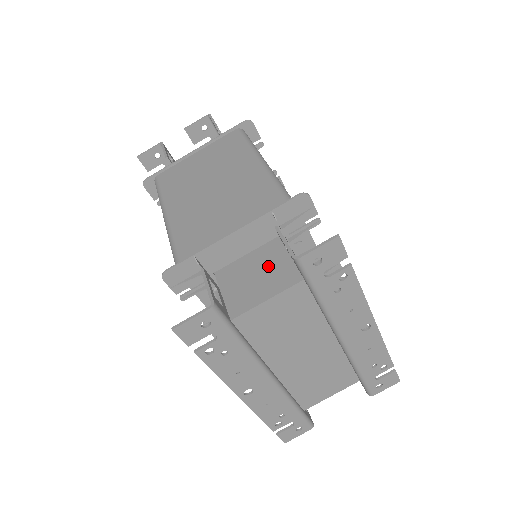
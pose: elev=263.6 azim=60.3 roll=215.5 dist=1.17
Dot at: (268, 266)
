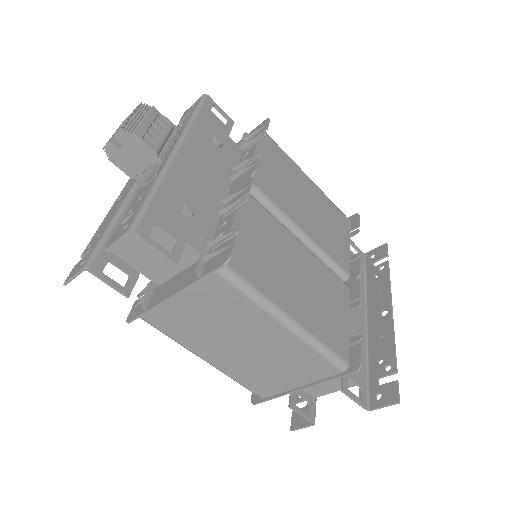
Dot at: occluded
